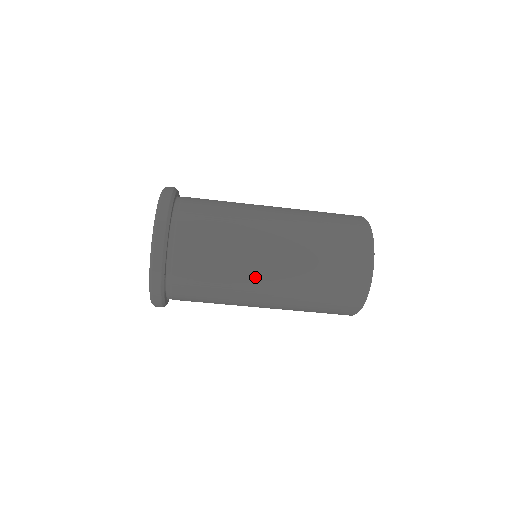
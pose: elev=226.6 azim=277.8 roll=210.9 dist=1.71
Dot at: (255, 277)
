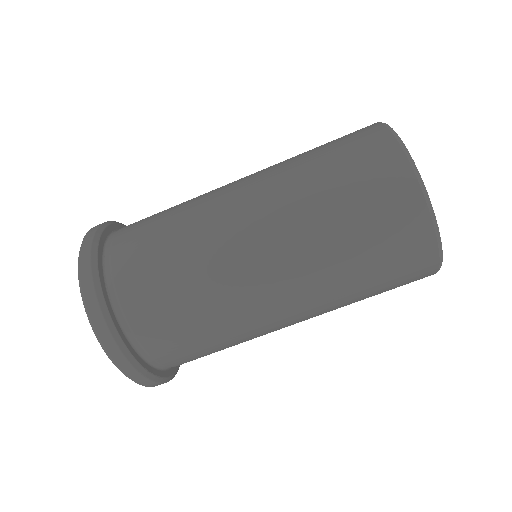
Dot at: (267, 321)
